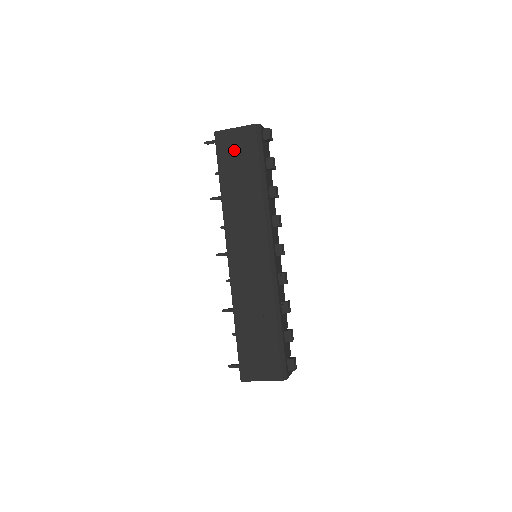
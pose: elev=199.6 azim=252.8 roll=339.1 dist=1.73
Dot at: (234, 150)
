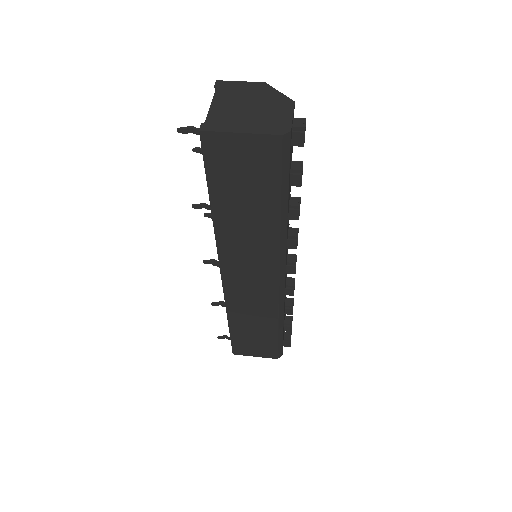
Dot at: (237, 166)
